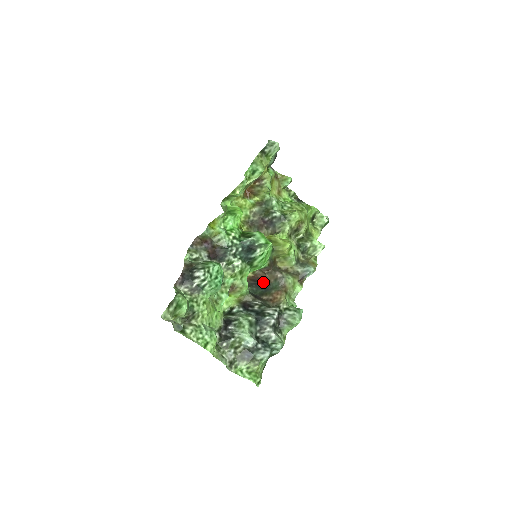
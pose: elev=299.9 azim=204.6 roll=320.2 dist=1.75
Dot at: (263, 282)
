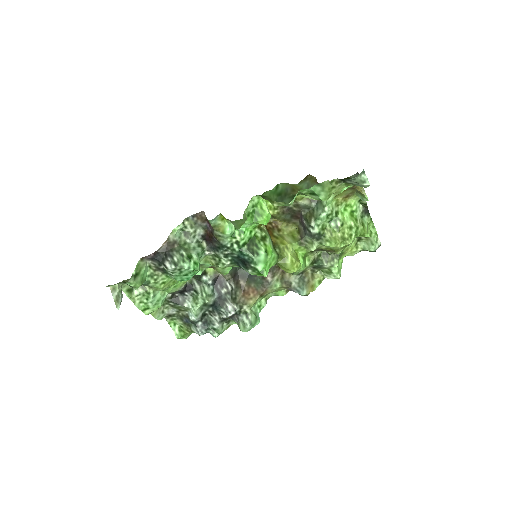
Dot at: occluded
